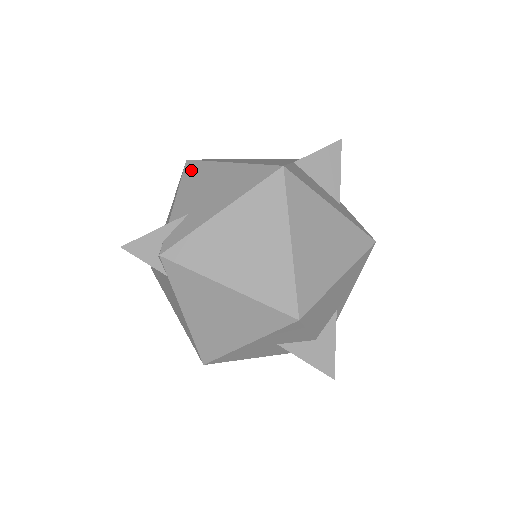
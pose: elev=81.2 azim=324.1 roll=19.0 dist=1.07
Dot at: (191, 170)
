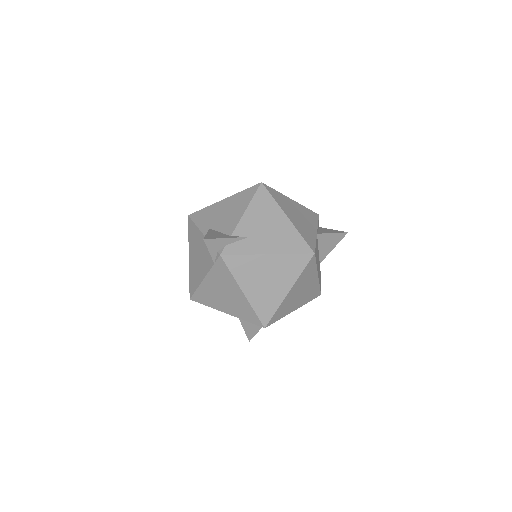
Dot at: (261, 197)
